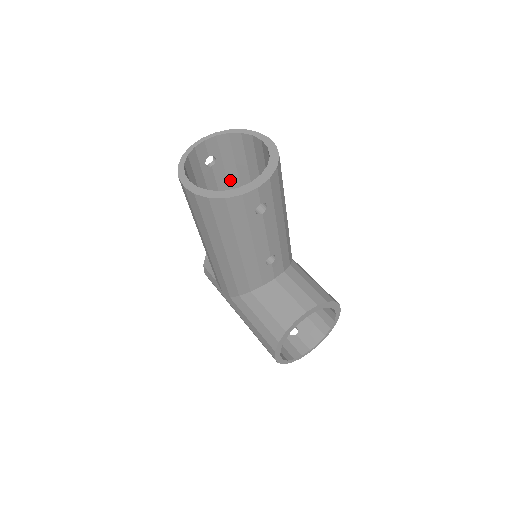
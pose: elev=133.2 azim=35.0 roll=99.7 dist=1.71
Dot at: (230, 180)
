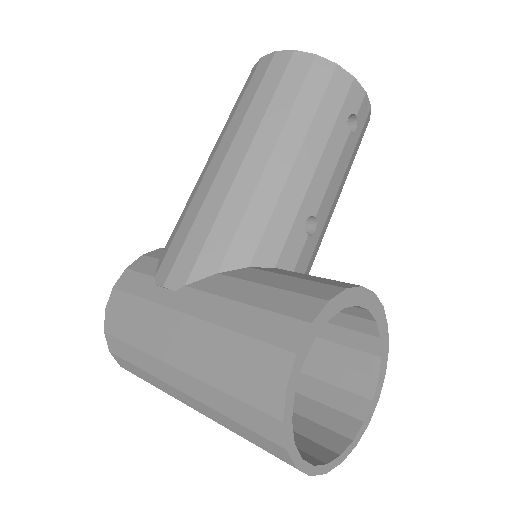
Dot at: occluded
